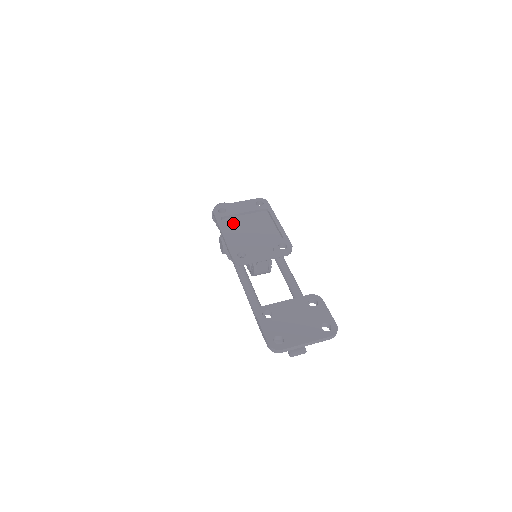
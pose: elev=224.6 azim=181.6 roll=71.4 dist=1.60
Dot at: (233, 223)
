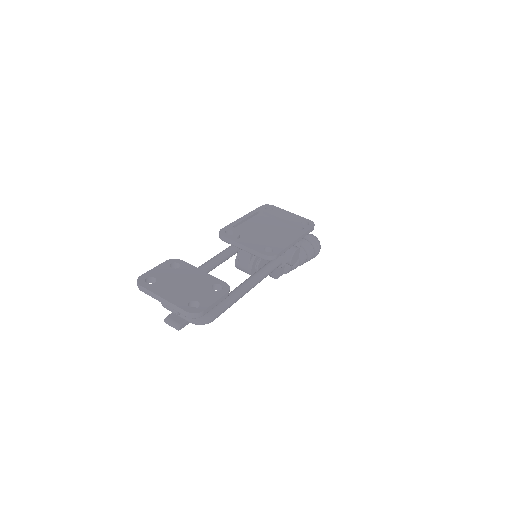
Dot at: (264, 219)
